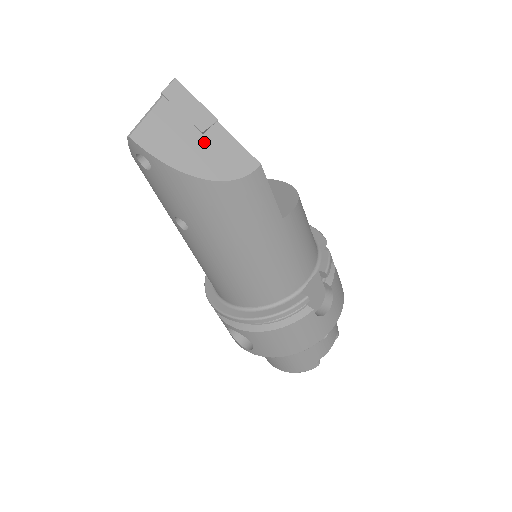
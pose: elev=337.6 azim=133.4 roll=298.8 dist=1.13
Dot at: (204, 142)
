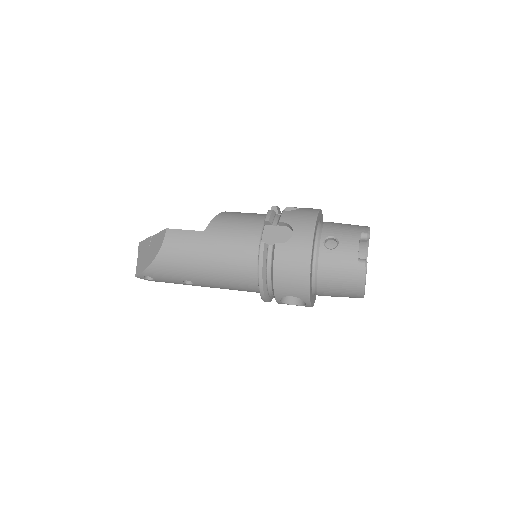
Dot at: (151, 248)
